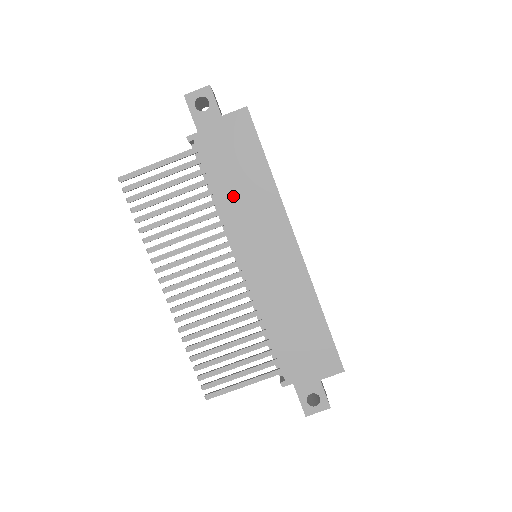
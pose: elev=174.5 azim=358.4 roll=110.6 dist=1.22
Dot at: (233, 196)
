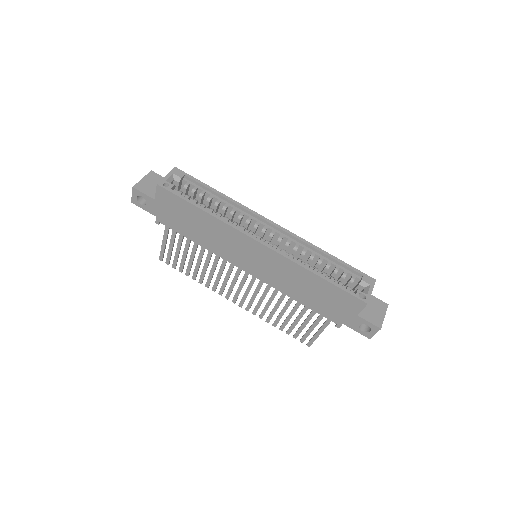
Dot at: (205, 239)
